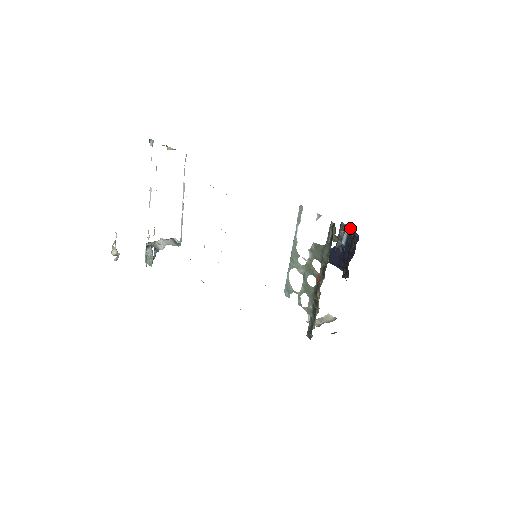
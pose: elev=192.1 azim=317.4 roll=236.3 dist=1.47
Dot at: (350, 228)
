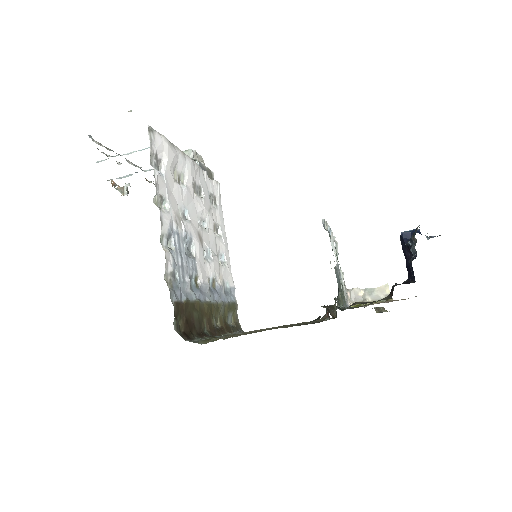
Dot at: (411, 259)
